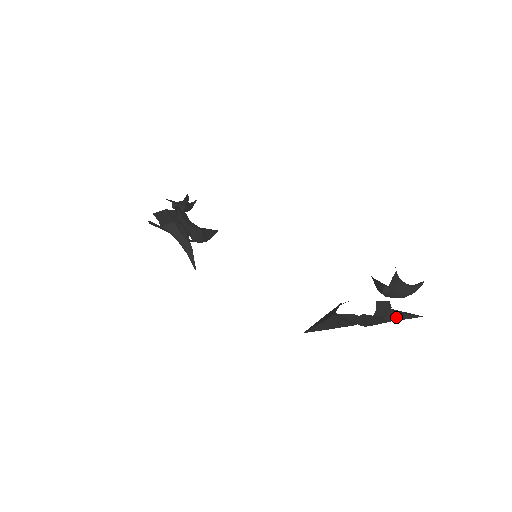
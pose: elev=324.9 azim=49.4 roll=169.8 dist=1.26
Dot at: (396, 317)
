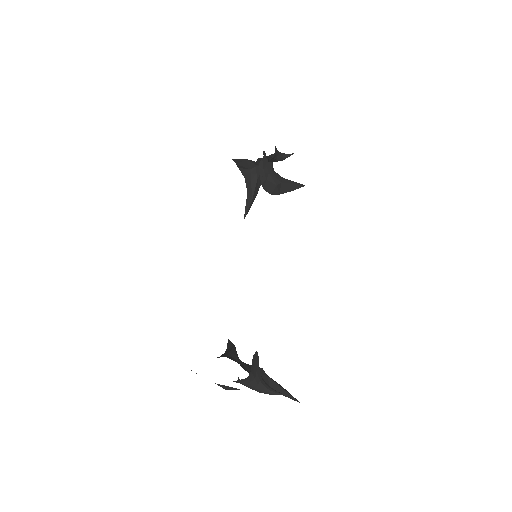
Dot at: occluded
